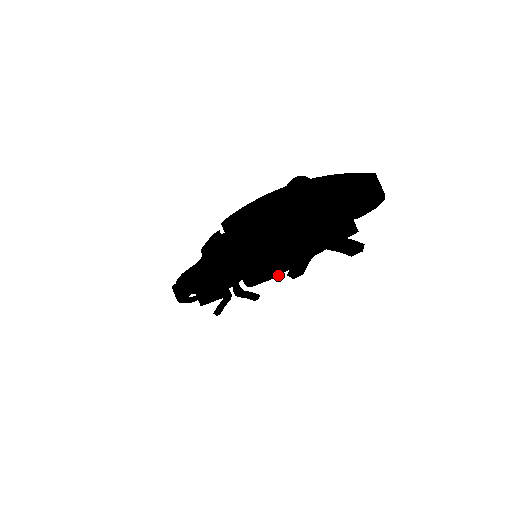
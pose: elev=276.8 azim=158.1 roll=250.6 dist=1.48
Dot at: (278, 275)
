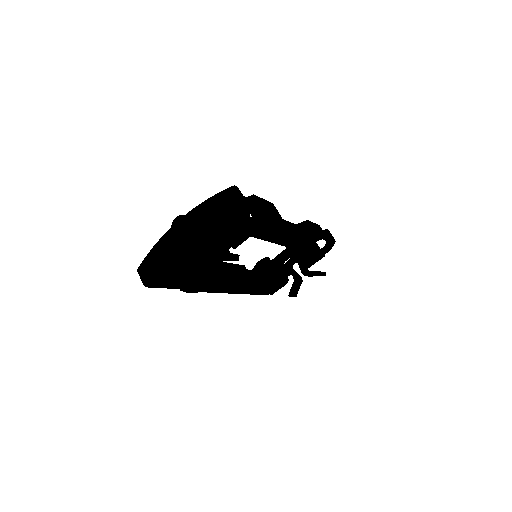
Dot at: (318, 254)
